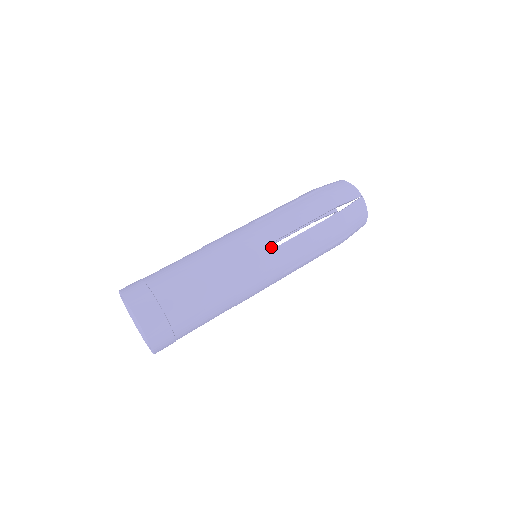
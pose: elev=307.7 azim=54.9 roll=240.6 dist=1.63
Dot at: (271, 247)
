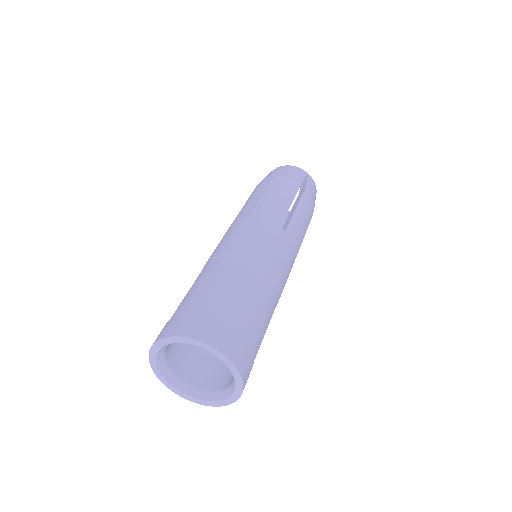
Dot at: (245, 221)
